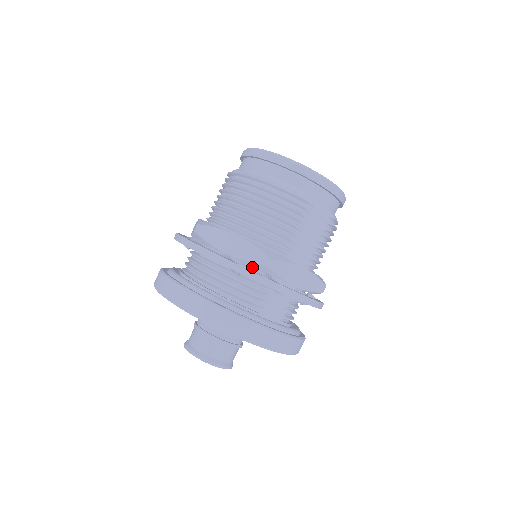
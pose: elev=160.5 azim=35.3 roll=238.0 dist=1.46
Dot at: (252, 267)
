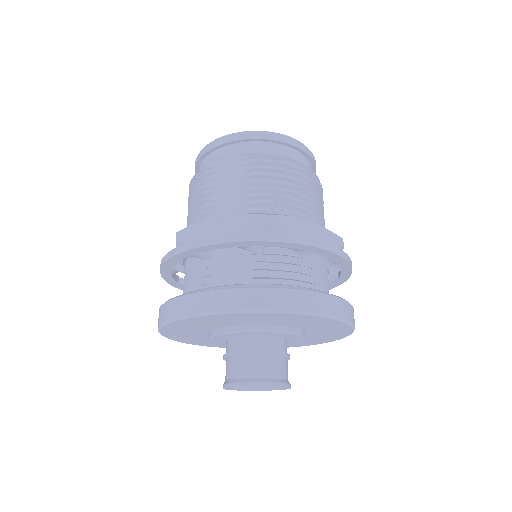
Dot at: occluded
